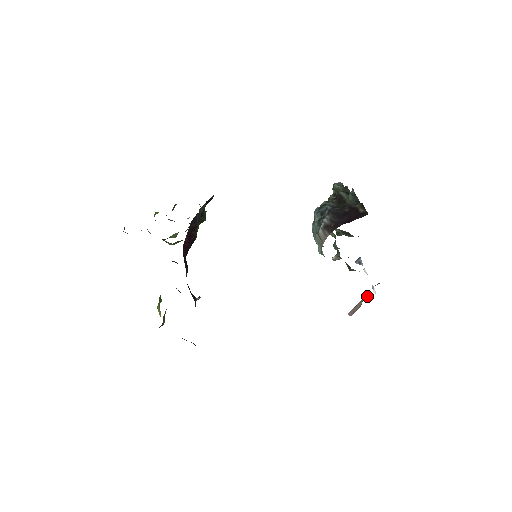
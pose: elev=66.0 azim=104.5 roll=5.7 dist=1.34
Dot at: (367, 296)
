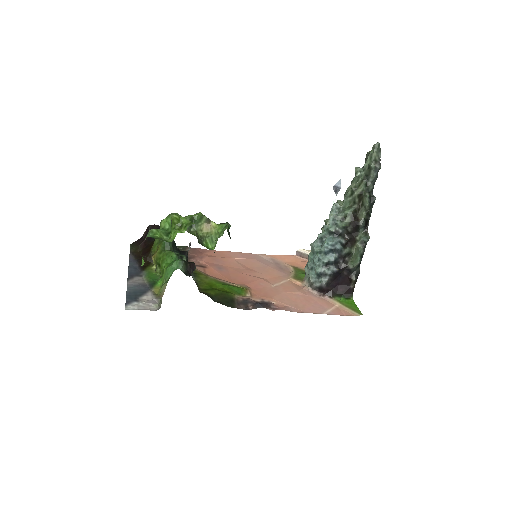
Dot at: occluded
